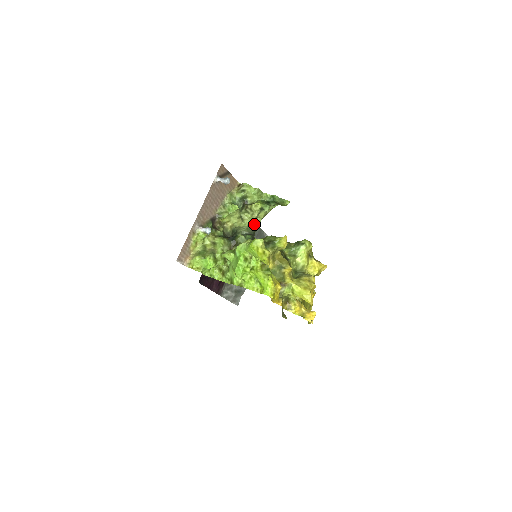
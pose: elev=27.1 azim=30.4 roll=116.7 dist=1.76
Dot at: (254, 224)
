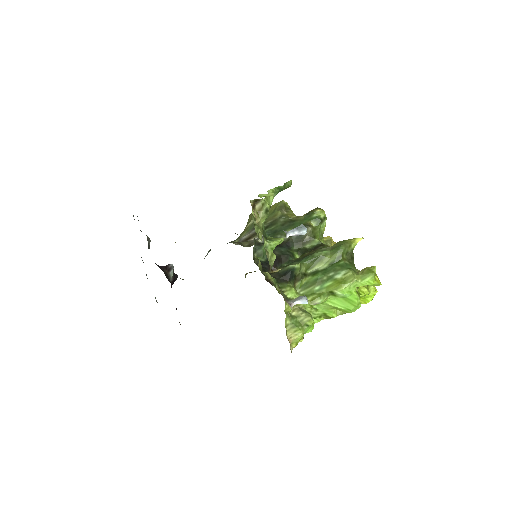
Dot at: occluded
